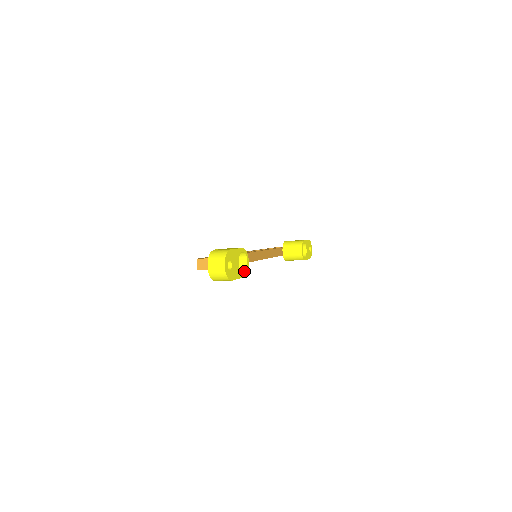
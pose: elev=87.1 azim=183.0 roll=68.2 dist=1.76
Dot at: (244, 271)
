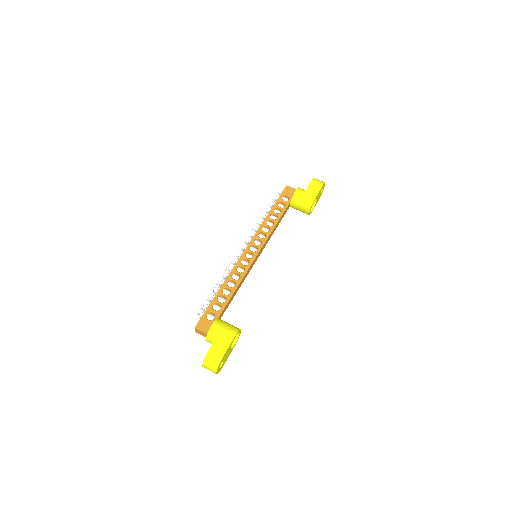
Dot at: (236, 340)
